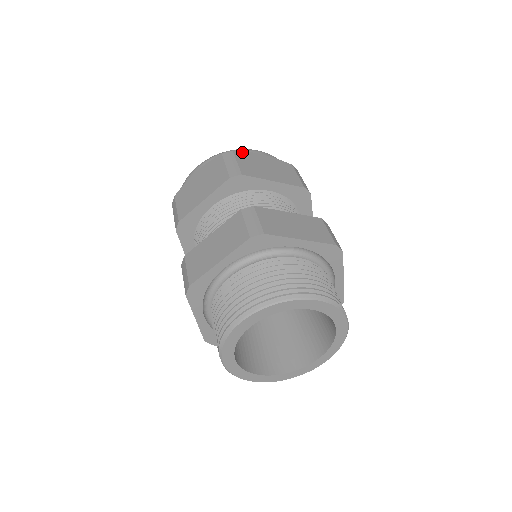
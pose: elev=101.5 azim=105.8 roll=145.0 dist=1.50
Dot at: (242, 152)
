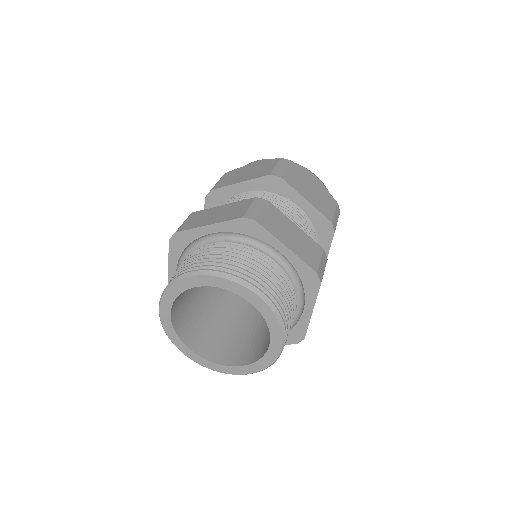
Dot at: (299, 166)
